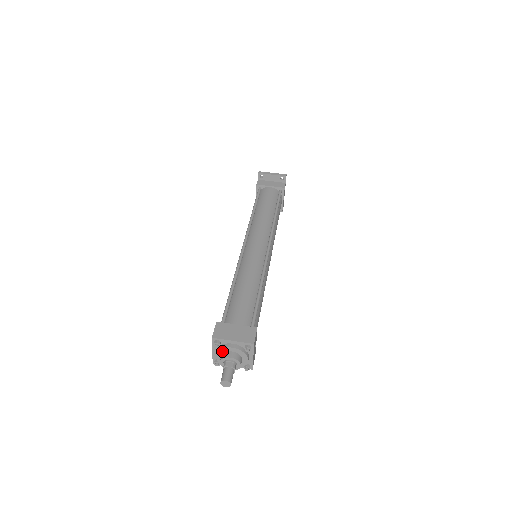
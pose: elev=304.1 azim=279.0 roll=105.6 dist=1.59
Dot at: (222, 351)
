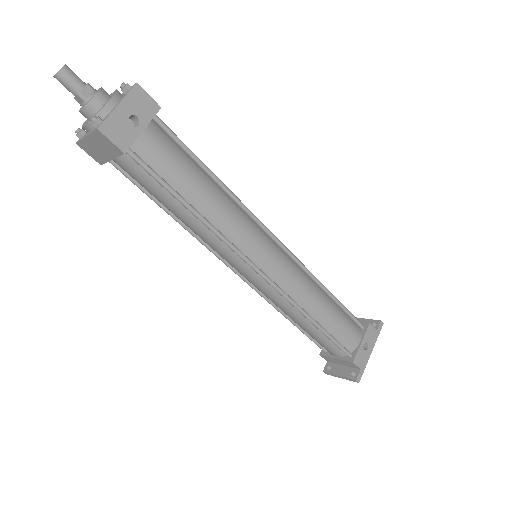
Dot at: occluded
